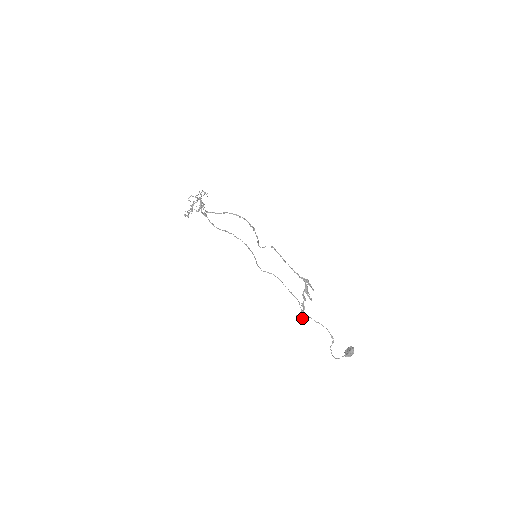
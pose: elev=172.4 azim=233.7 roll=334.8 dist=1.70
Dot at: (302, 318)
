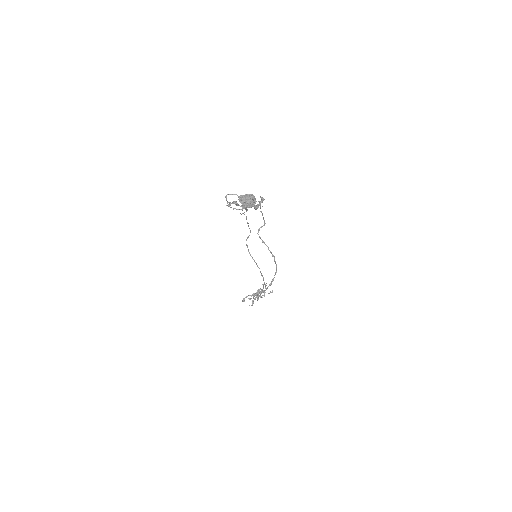
Dot at: (231, 203)
